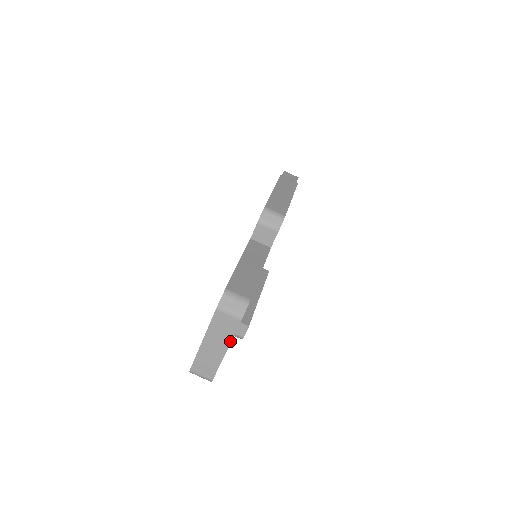
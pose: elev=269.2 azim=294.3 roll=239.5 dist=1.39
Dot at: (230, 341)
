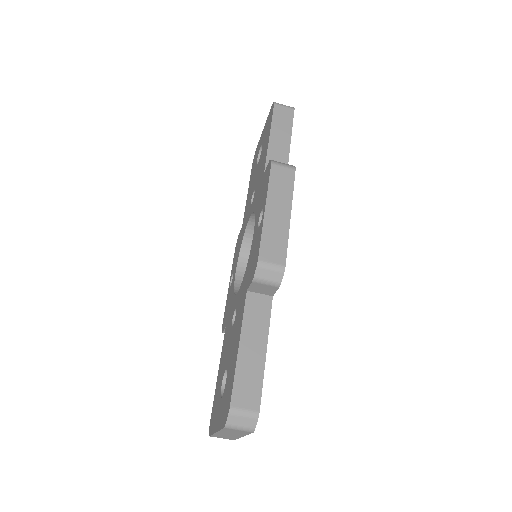
Dot at: (245, 435)
